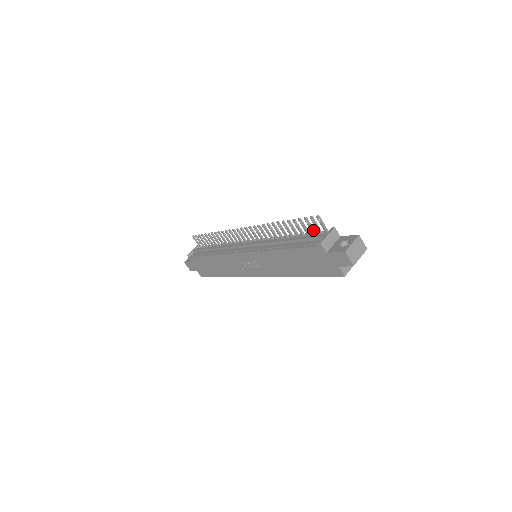
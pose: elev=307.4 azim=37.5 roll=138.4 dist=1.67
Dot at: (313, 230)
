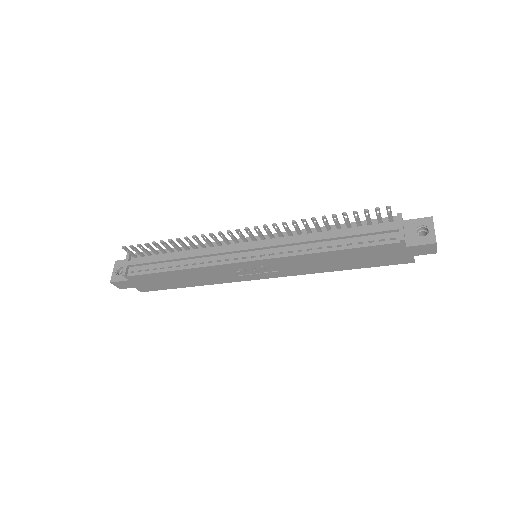
Dot at: (371, 221)
